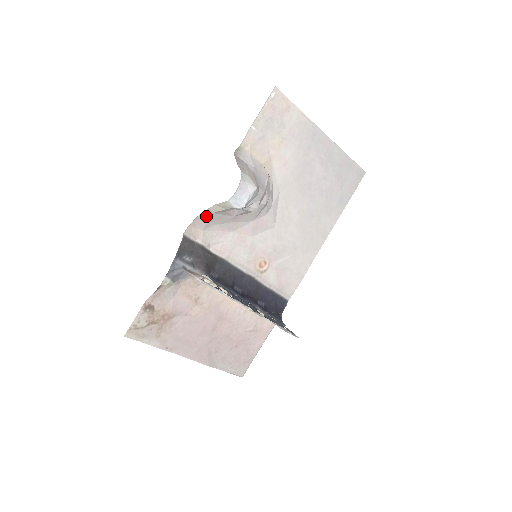
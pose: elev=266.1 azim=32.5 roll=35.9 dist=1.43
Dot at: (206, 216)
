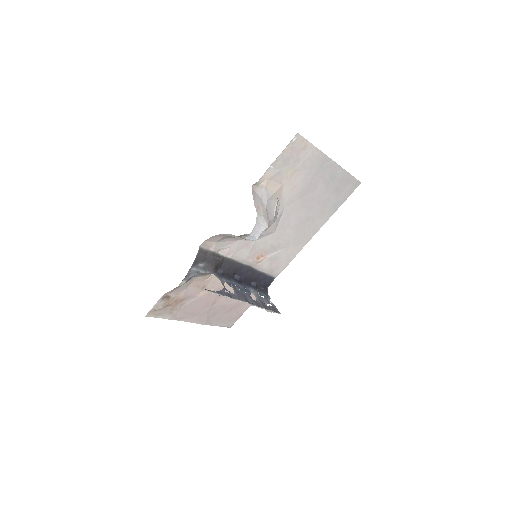
Dot at: (221, 236)
